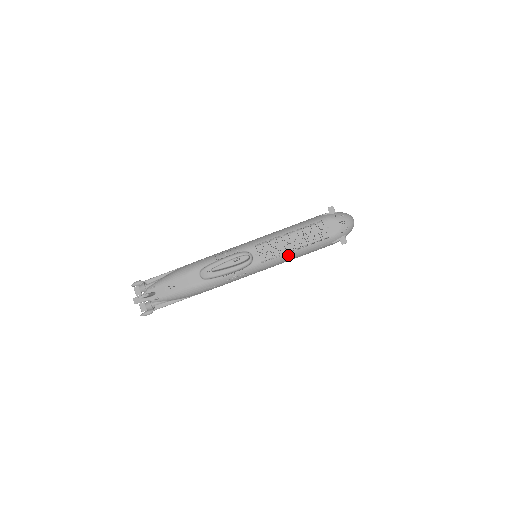
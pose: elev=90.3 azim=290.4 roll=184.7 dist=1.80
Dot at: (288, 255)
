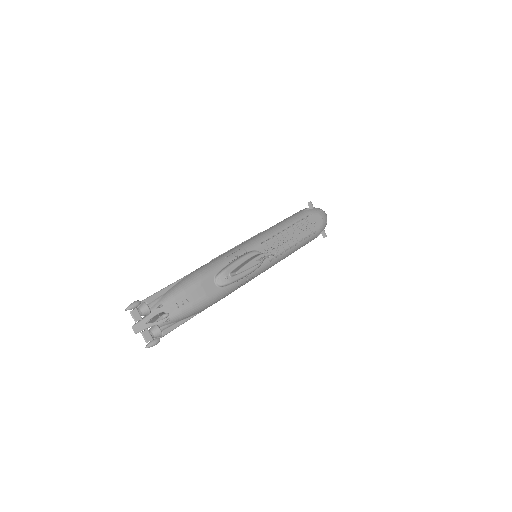
Dot at: (289, 251)
